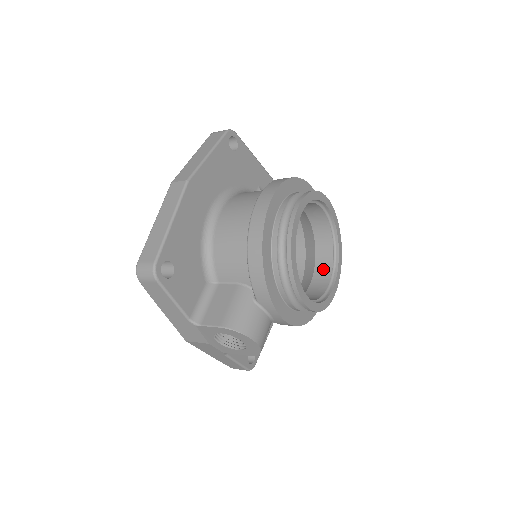
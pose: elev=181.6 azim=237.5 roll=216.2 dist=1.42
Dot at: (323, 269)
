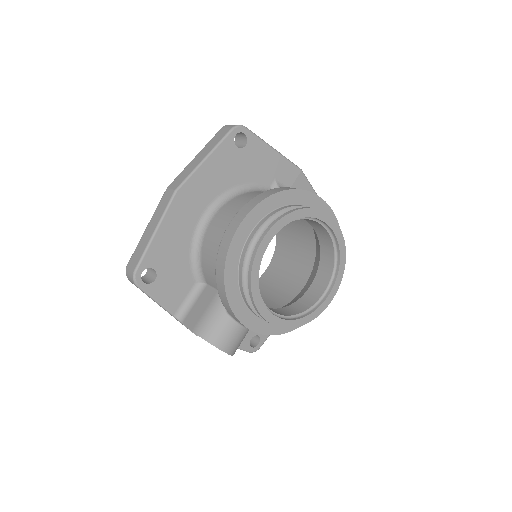
Dot at: (322, 277)
